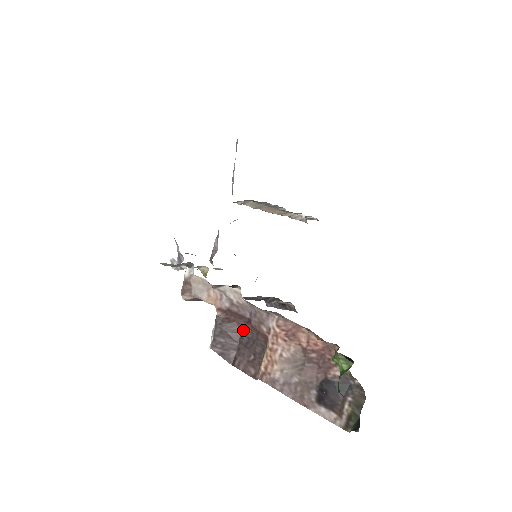
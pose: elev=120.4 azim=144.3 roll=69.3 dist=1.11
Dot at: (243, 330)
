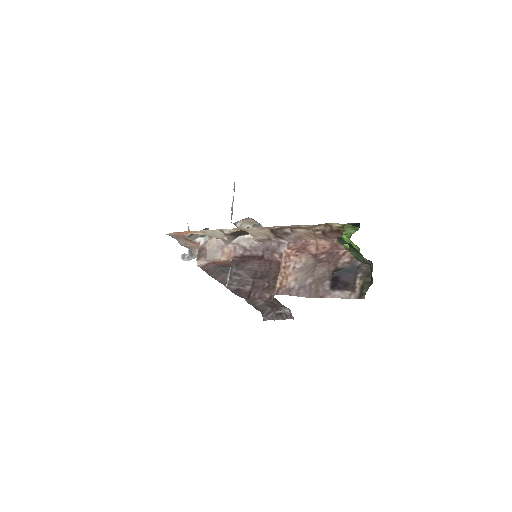
Dot at: (256, 267)
